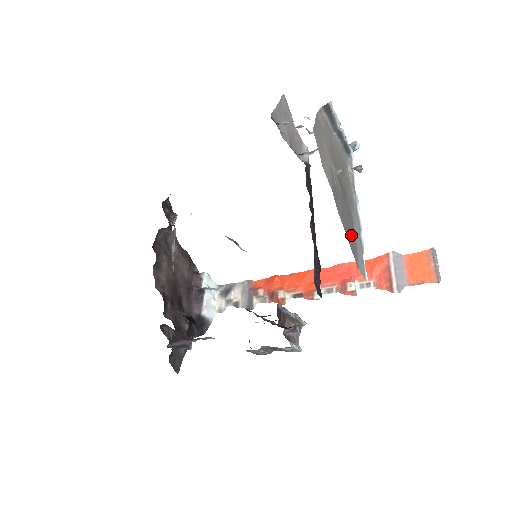
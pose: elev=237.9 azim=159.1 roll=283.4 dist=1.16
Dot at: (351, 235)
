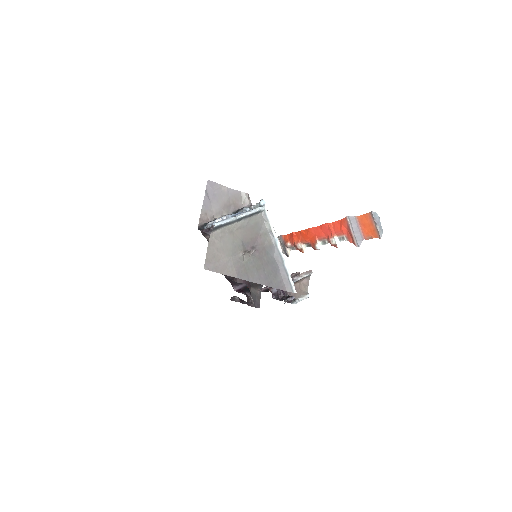
Dot at: (272, 276)
